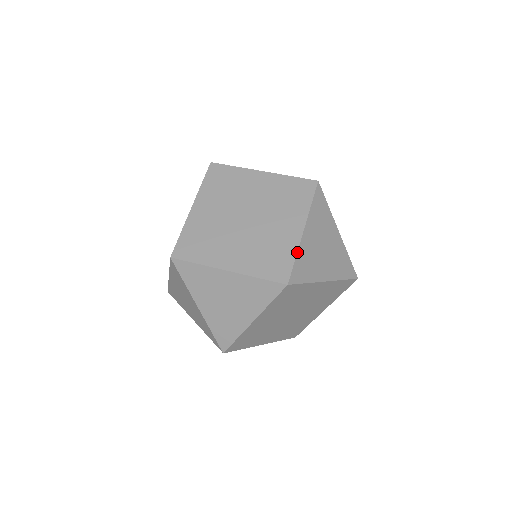
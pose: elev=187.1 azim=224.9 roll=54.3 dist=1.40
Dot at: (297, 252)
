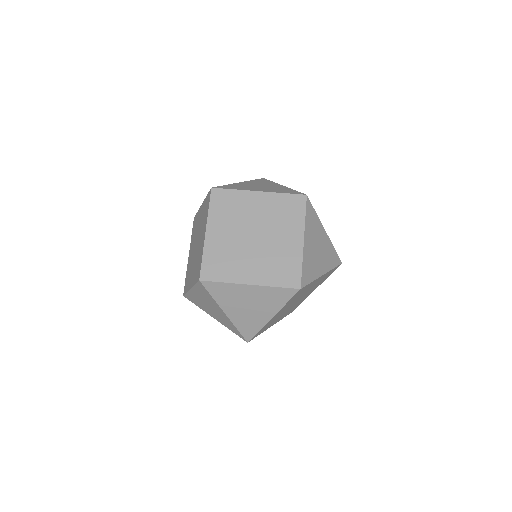
Dot at: (302, 260)
